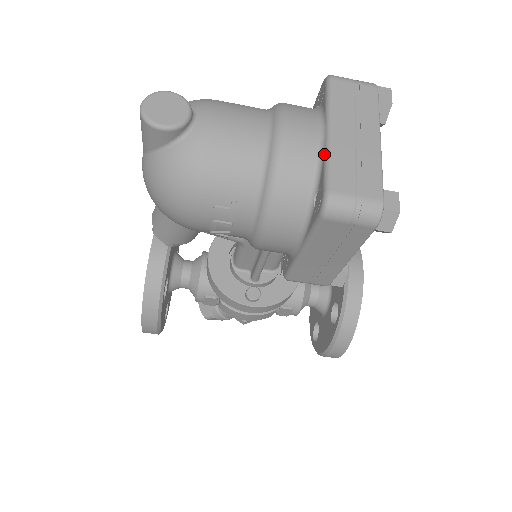
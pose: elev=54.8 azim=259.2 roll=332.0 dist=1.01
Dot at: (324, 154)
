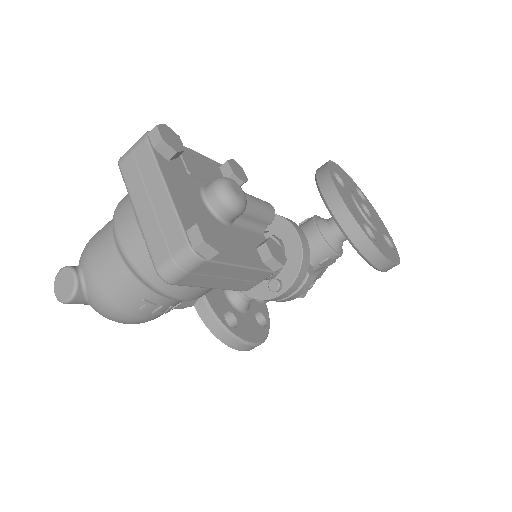
Dot at: (143, 236)
